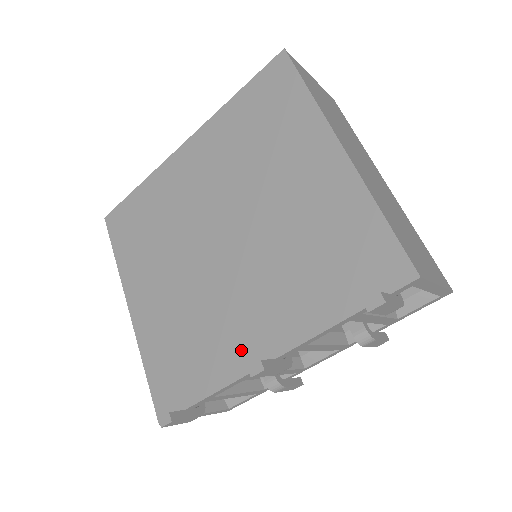
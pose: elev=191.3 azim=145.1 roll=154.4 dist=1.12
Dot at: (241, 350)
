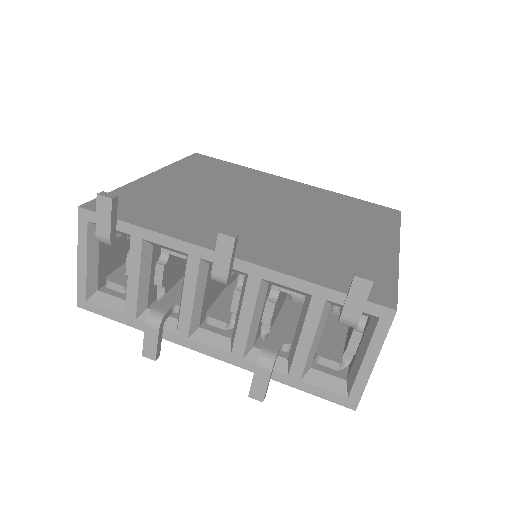
Dot at: (212, 237)
